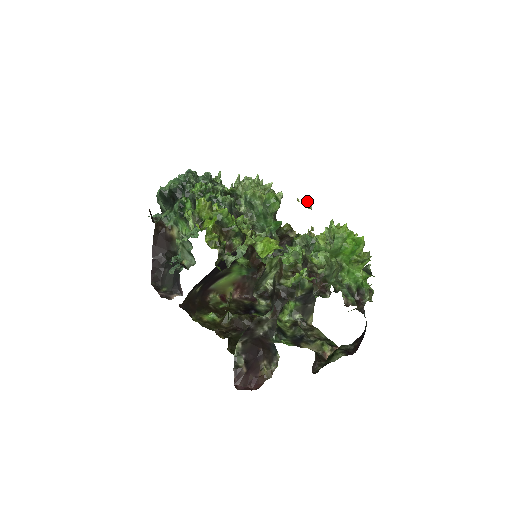
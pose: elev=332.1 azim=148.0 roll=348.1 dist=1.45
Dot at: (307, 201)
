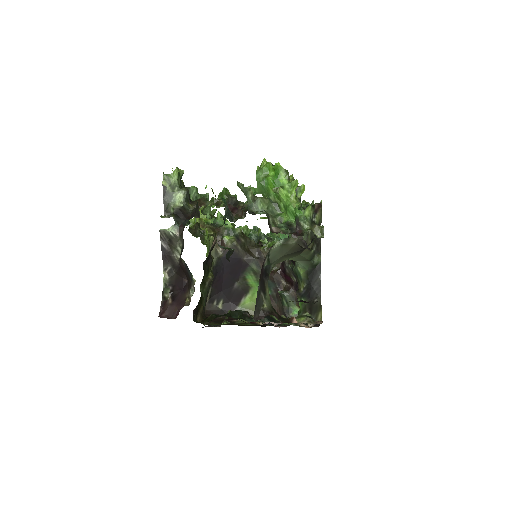
Dot at: occluded
